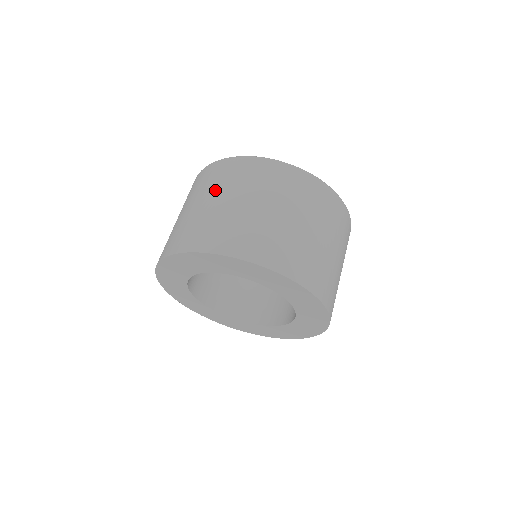
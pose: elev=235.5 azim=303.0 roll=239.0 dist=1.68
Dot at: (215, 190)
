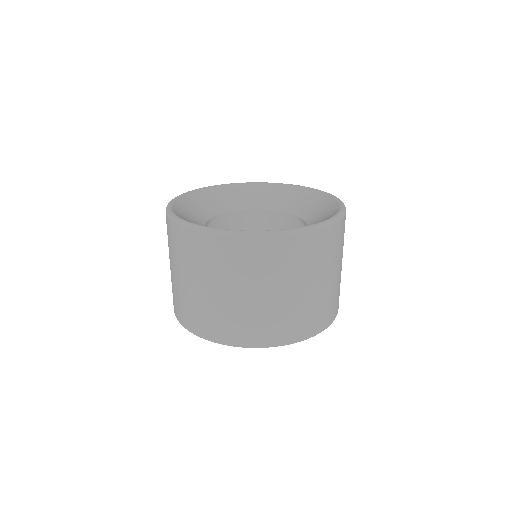
Dot at: (175, 261)
